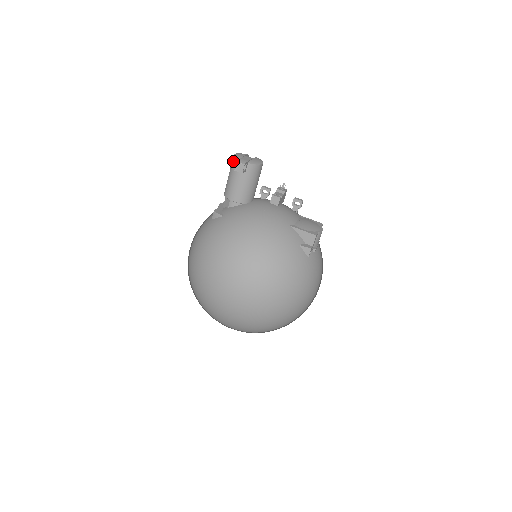
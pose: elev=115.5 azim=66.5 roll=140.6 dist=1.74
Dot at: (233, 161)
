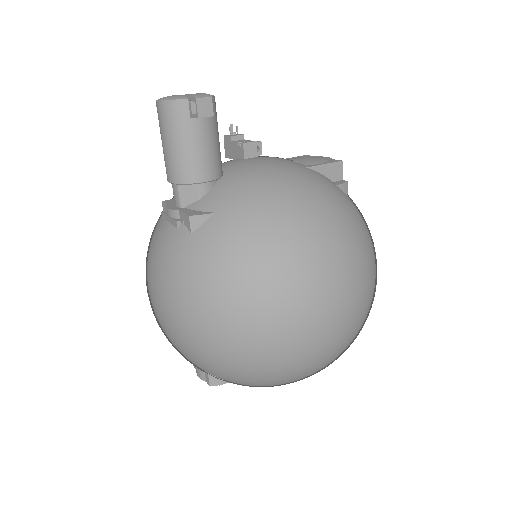
Dot at: (172, 109)
